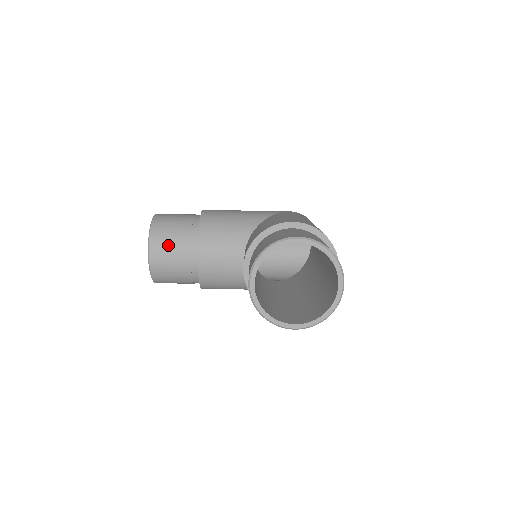
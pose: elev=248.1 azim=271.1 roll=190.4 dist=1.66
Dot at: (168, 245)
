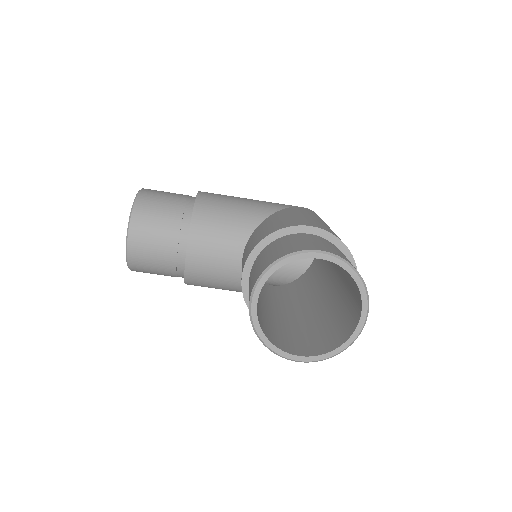
Dot at: (152, 230)
